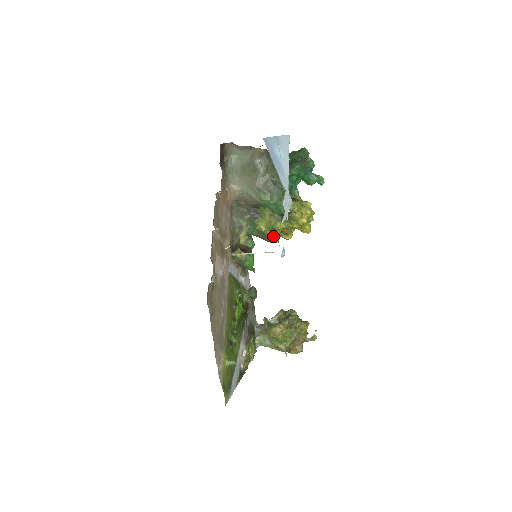
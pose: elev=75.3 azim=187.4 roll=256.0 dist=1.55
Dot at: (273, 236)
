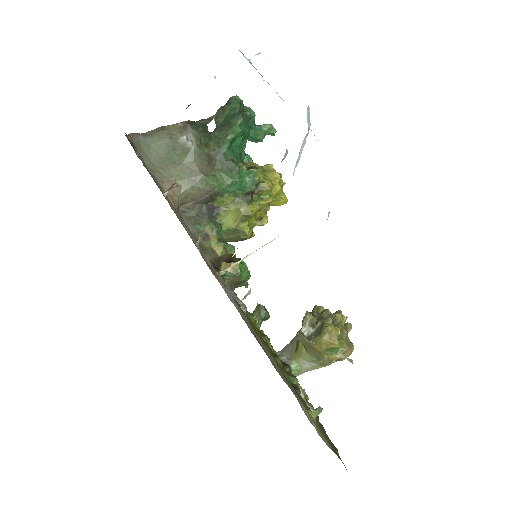
Dot at: (248, 228)
